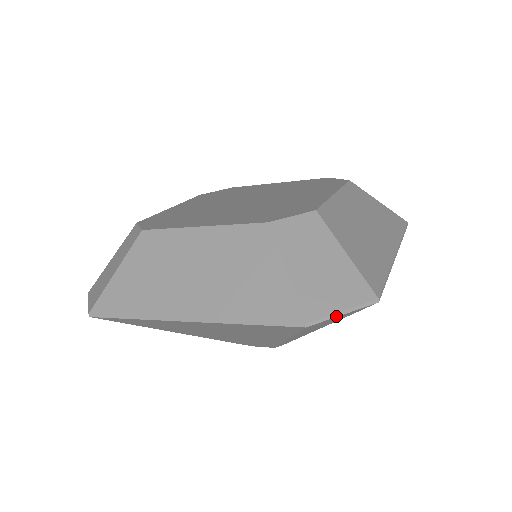
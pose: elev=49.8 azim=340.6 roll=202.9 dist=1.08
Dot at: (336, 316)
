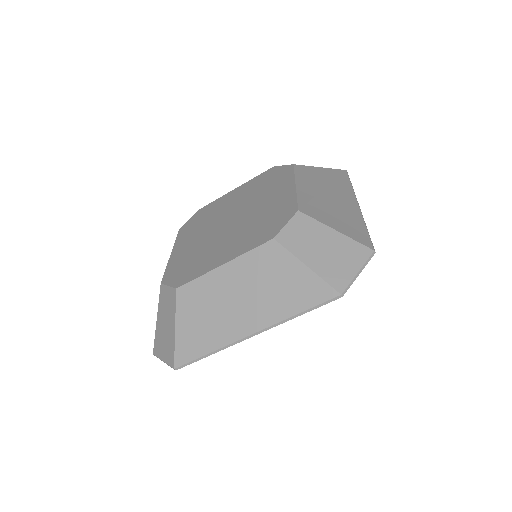
Dot at: occluded
